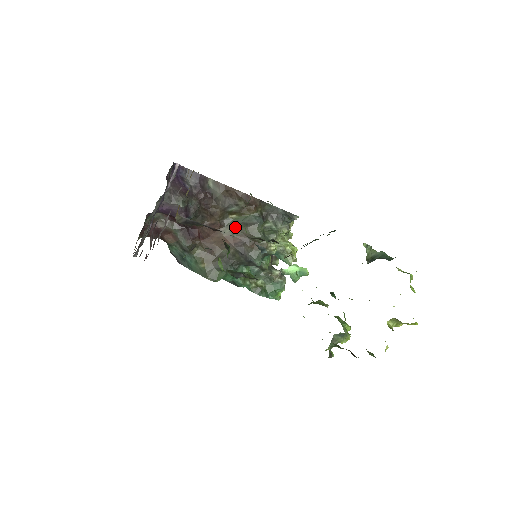
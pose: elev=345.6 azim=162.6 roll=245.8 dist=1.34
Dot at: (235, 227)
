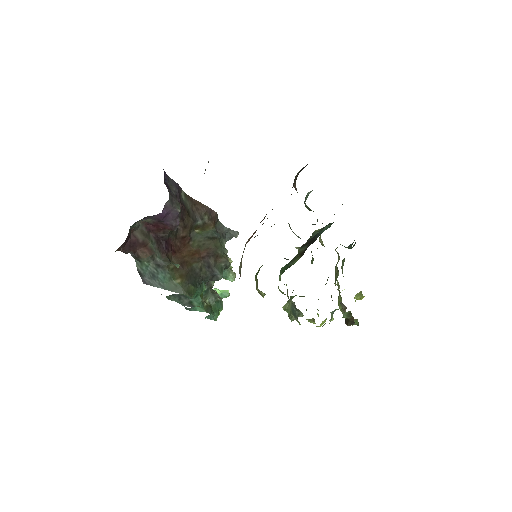
Dot at: (201, 241)
